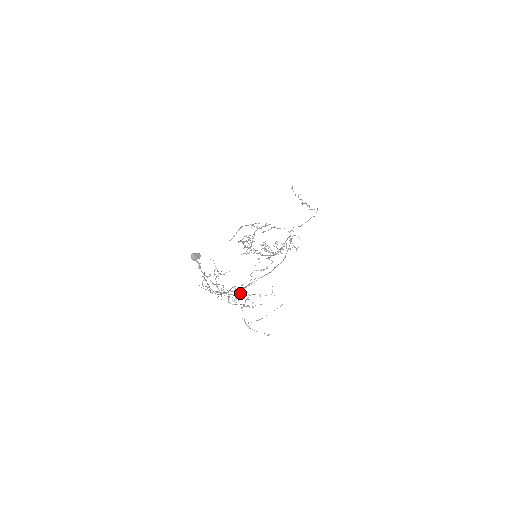
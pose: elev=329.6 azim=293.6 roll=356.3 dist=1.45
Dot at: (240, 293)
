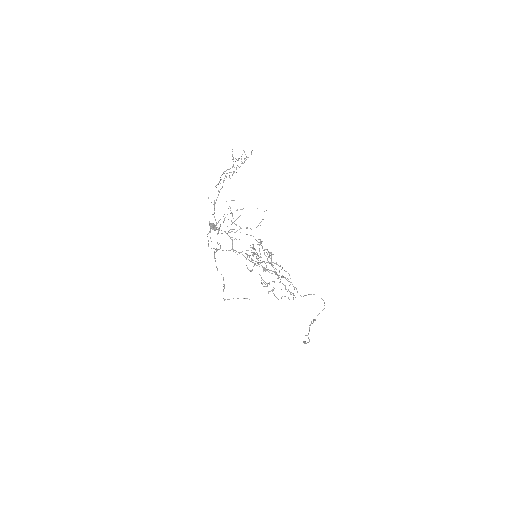
Dot at: occluded
